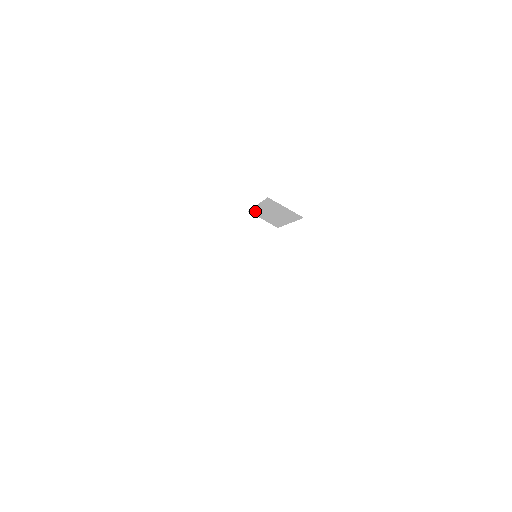
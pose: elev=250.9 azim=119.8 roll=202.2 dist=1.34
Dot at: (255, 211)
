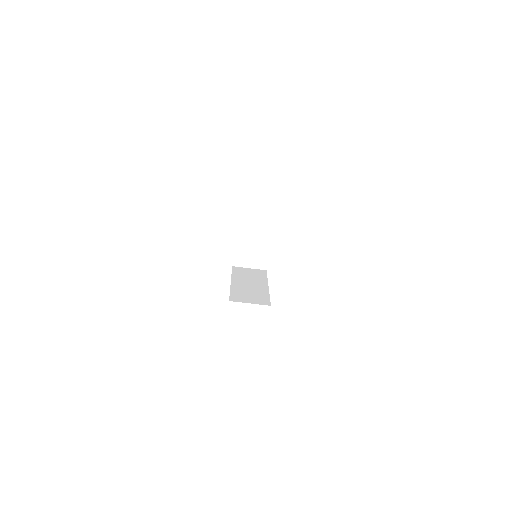
Dot at: occluded
